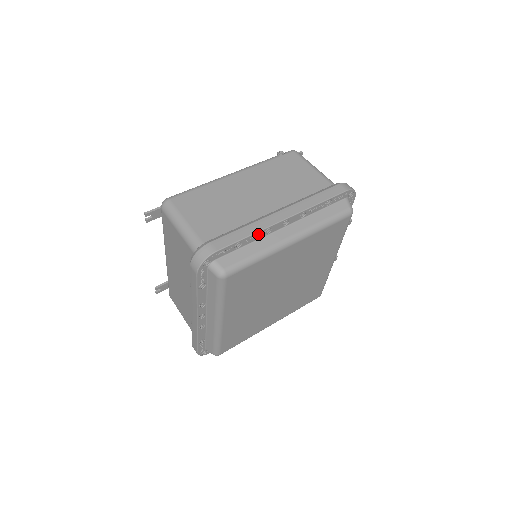
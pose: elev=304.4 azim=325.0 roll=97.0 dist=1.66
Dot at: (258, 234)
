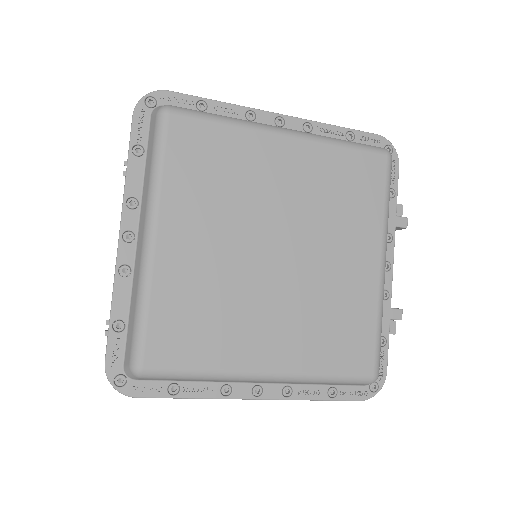
Dot at: (235, 110)
